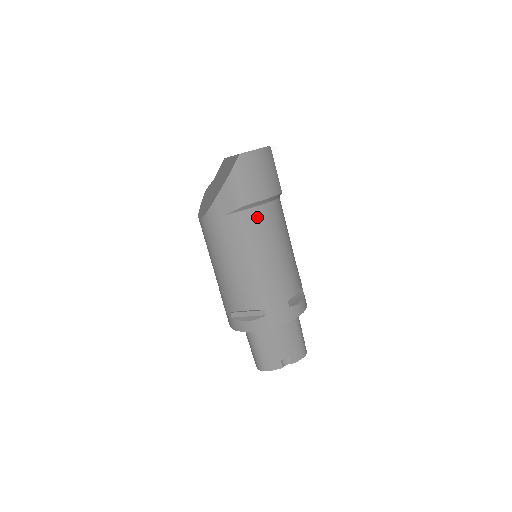
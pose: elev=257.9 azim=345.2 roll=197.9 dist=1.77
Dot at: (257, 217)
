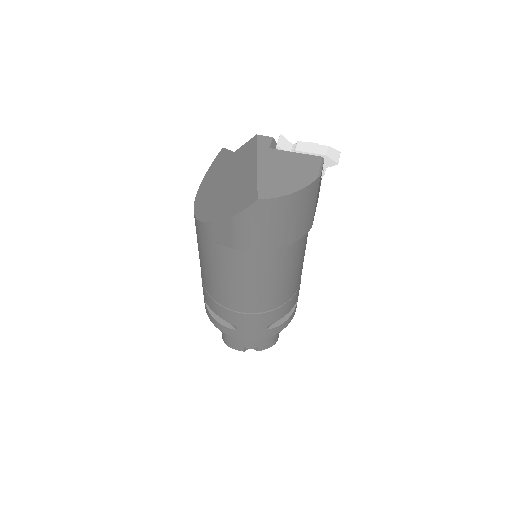
Dot at: (259, 259)
